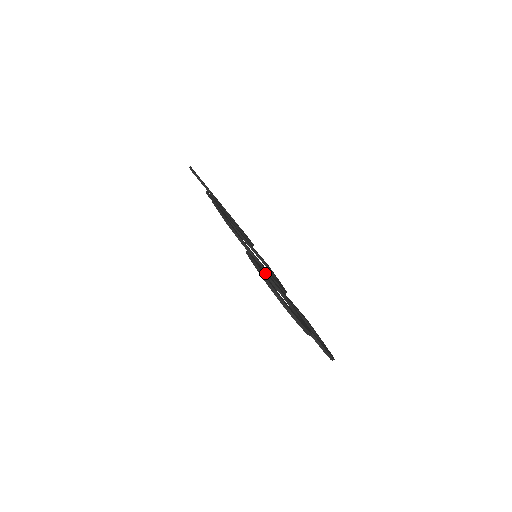
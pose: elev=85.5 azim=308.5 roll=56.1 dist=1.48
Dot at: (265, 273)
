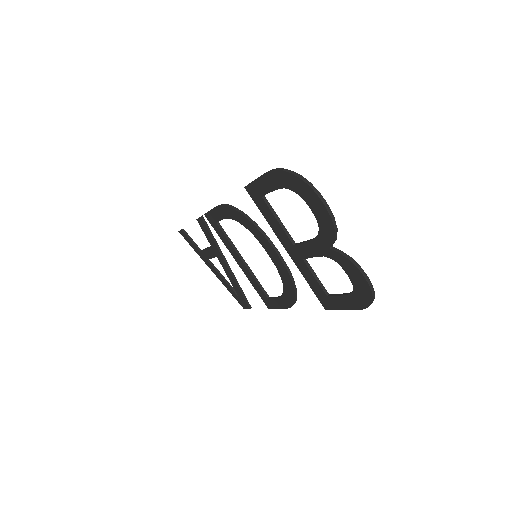
Dot at: (269, 204)
